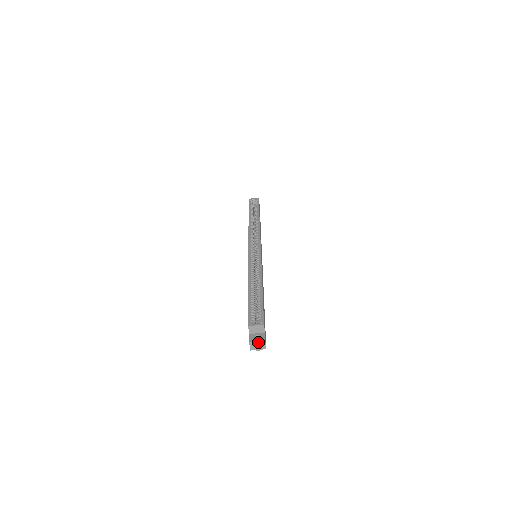
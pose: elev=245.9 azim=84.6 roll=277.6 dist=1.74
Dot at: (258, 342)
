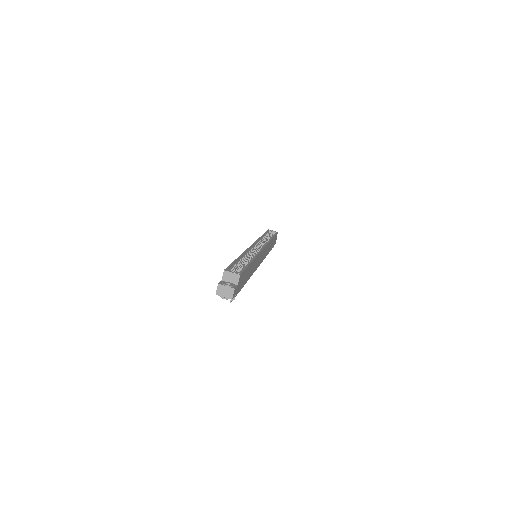
Dot at: (227, 287)
